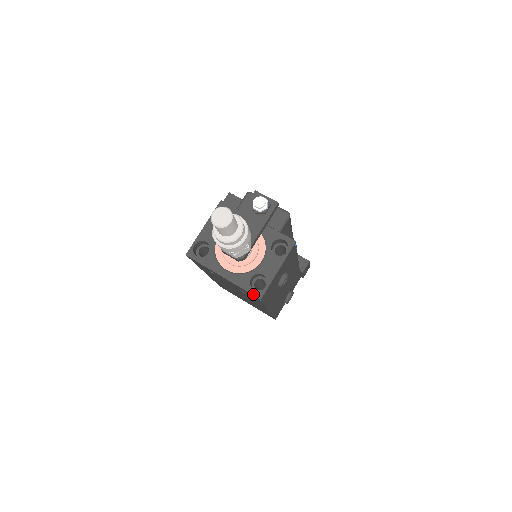
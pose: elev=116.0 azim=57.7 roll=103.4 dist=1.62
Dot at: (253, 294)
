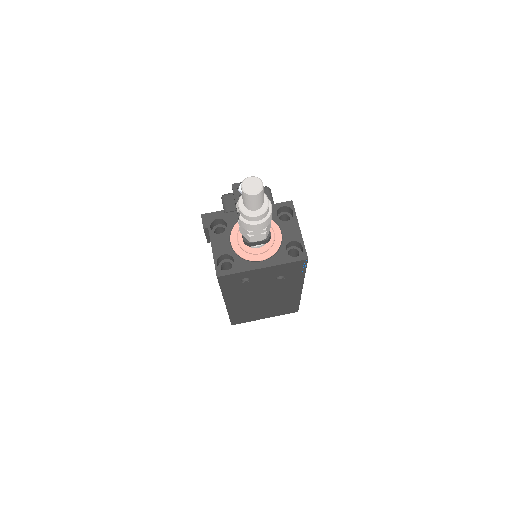
Dot at: (299, 260)
